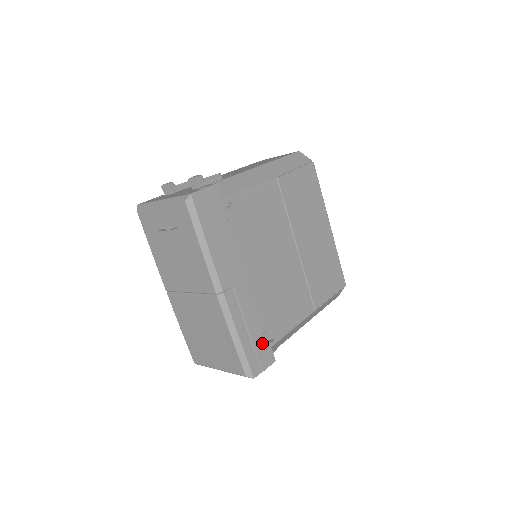
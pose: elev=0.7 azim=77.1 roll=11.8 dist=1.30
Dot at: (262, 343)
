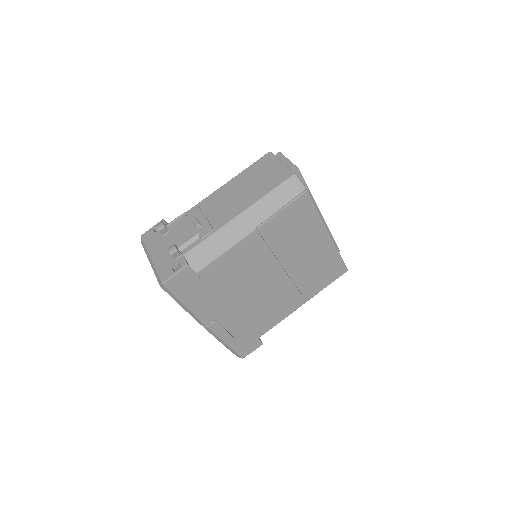
Dot at: (249, 339)
